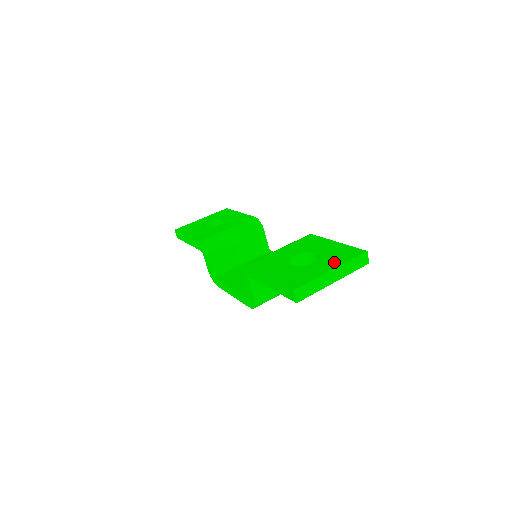
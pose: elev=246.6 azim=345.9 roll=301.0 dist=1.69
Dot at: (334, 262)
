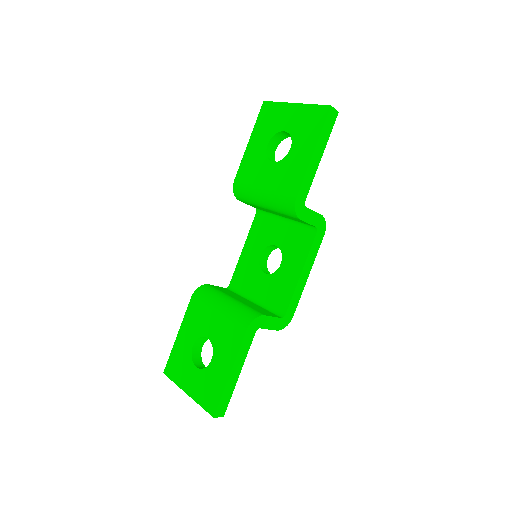
Dot at: (196, 390)
